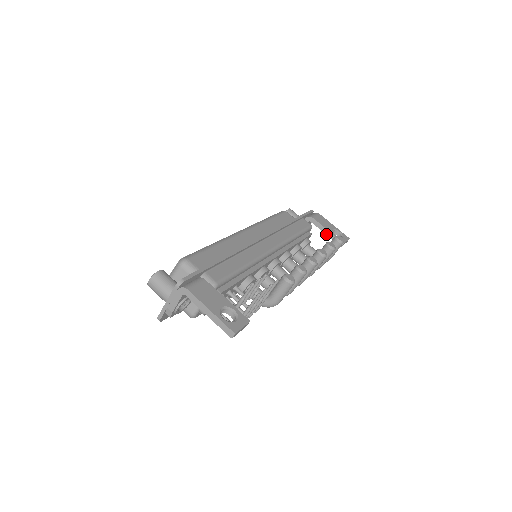
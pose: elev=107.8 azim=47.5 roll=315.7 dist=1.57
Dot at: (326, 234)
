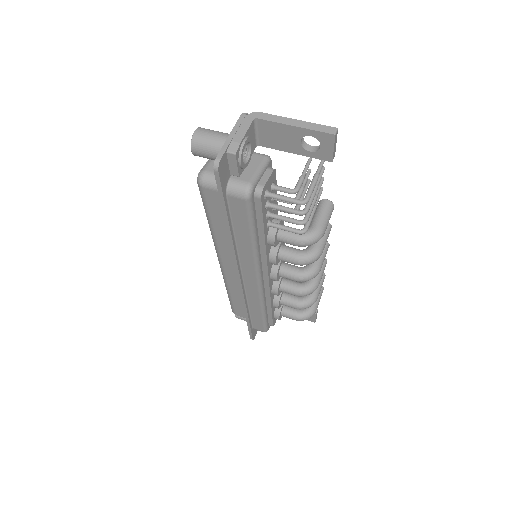
Dot at: occluded
